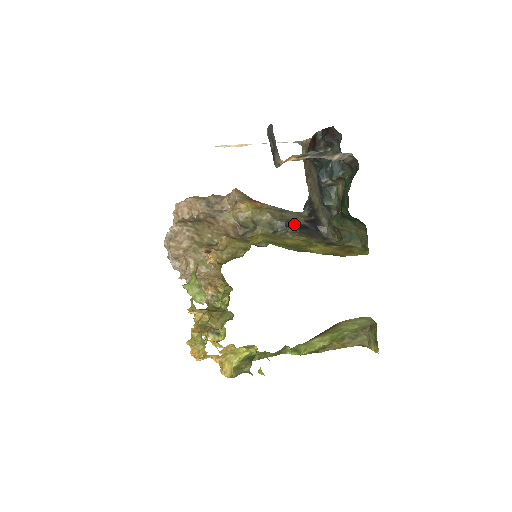
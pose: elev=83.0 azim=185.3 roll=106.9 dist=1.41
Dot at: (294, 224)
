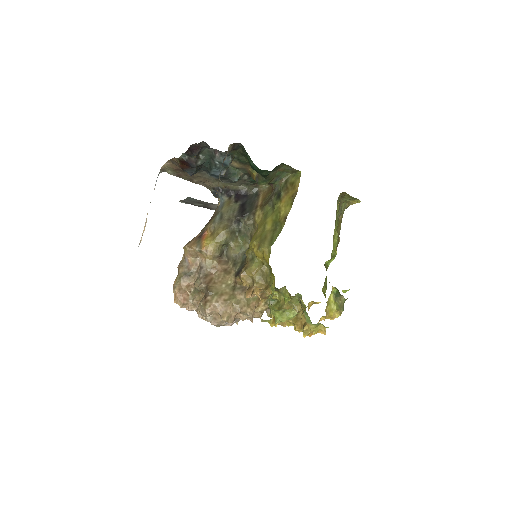
Dot at: (240, 214)
